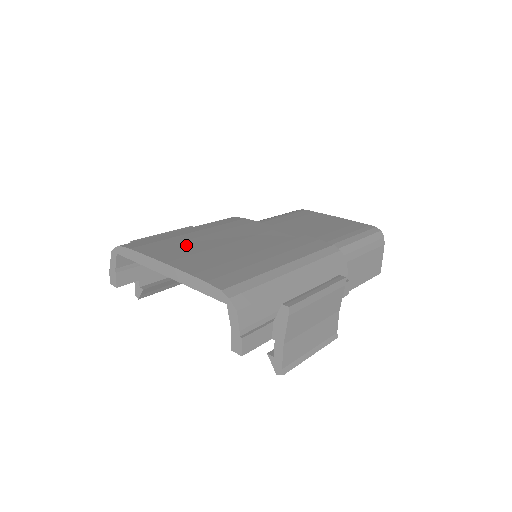
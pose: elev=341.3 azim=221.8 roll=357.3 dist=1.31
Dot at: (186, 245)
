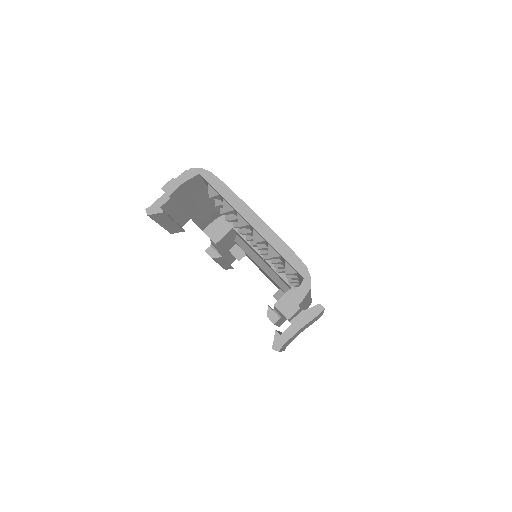
Dot at: occluded
